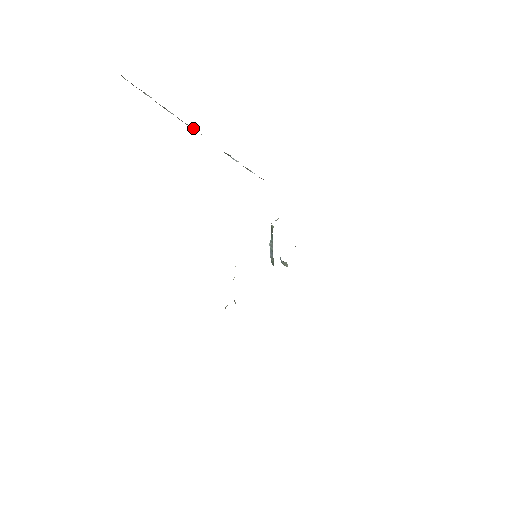
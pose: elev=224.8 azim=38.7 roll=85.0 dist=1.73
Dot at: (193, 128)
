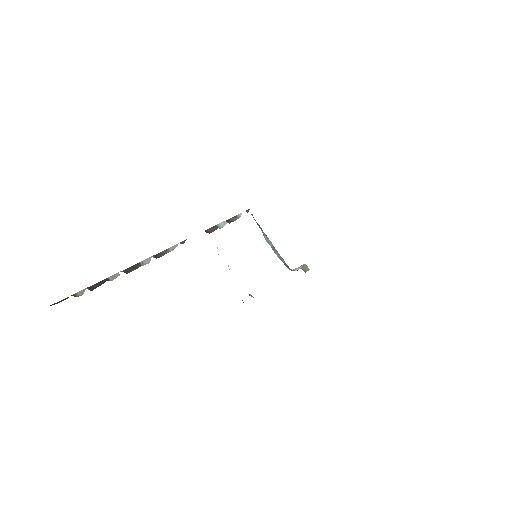
Dot at: (173, 246)
